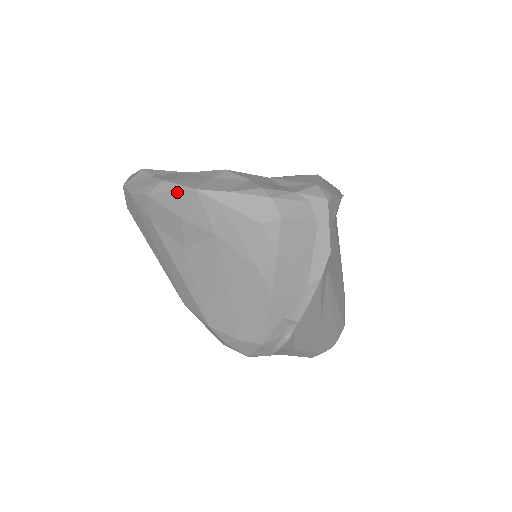
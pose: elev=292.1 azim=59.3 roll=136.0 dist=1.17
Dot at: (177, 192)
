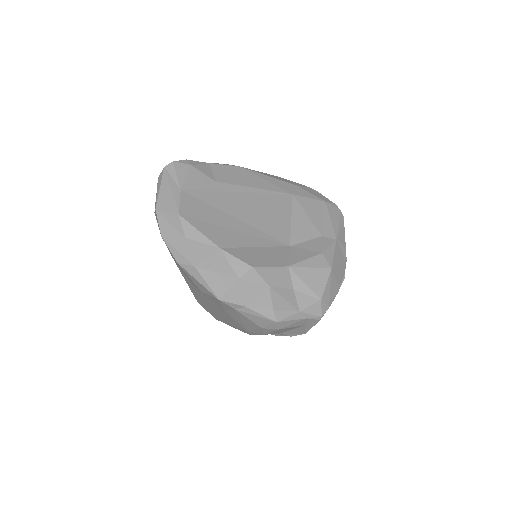
Dot at: (203, 286)
